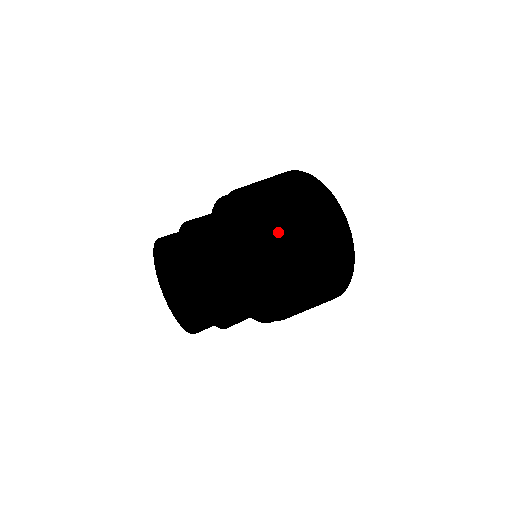
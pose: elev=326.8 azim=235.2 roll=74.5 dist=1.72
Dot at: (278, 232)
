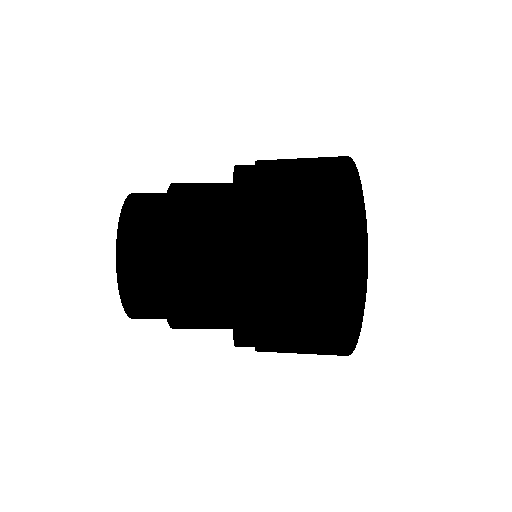
Dot at: occluded
